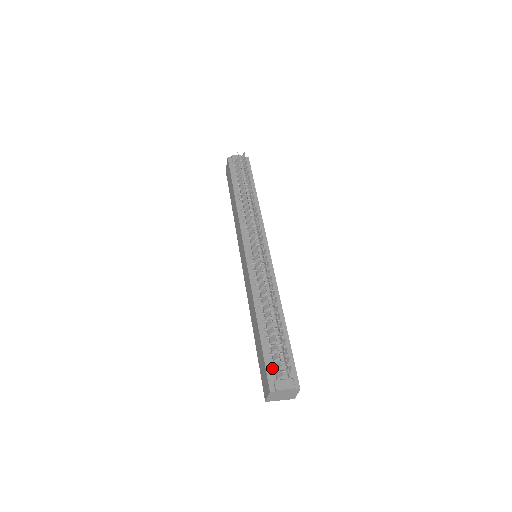
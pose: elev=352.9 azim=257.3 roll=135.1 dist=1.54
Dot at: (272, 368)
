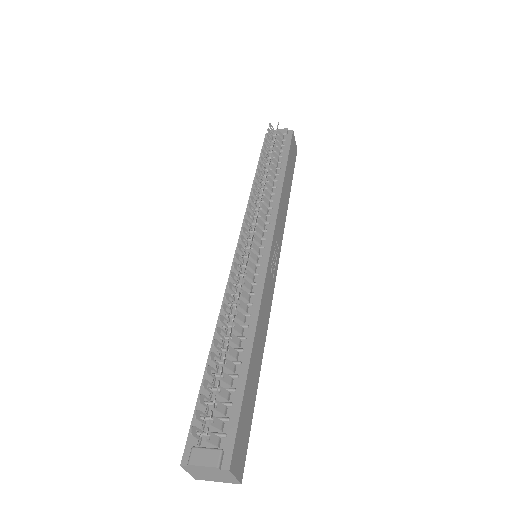
Dot at: (200, 426)
